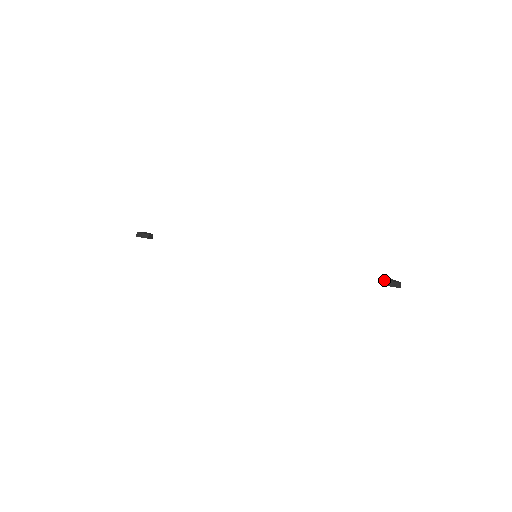
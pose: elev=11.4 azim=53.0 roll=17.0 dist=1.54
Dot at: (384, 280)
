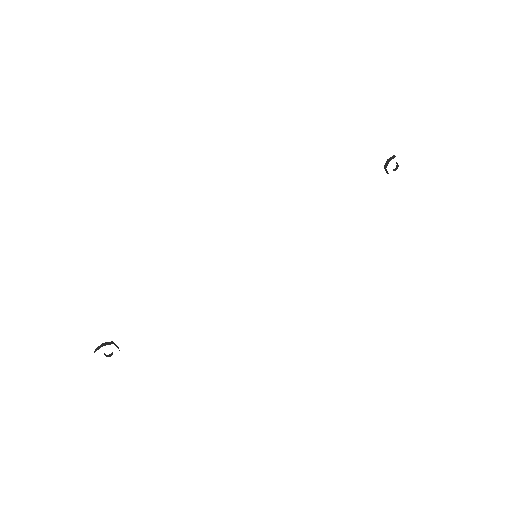
Dot at: (386, 162)
